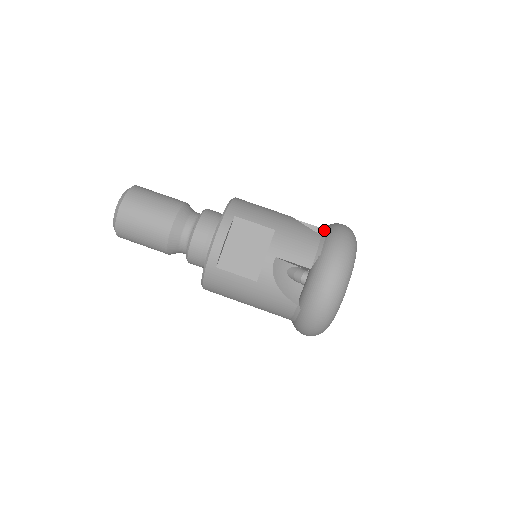
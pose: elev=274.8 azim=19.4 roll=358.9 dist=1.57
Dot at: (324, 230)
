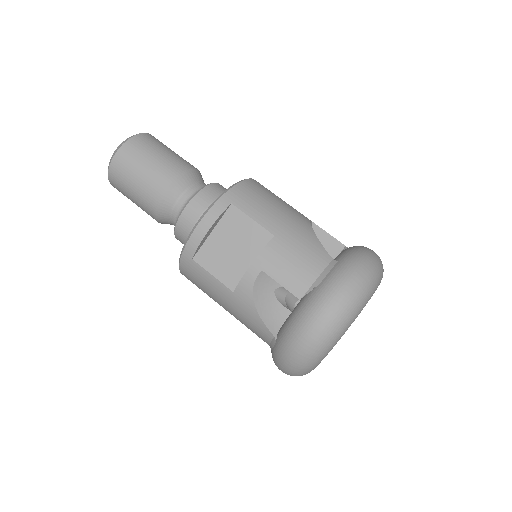
Dot at: (342, 252)
